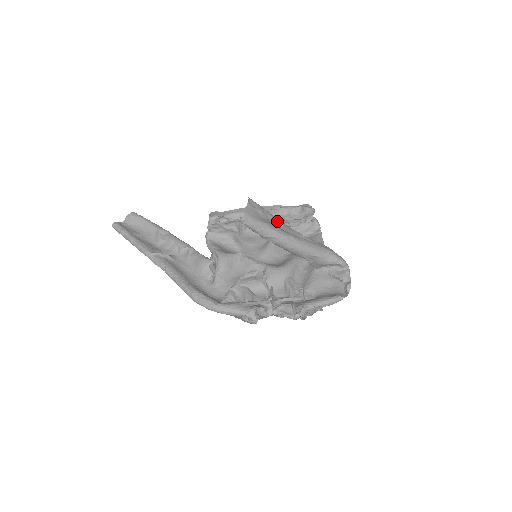
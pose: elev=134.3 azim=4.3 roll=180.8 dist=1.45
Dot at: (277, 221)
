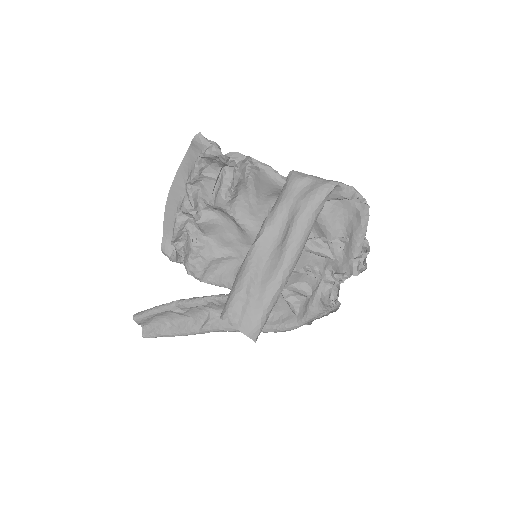
Dot at: (253, 273)
